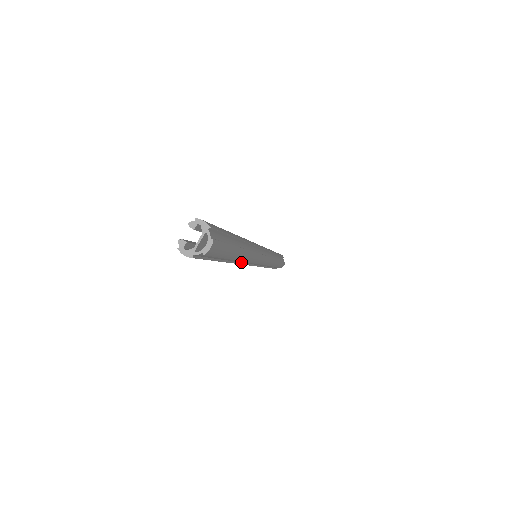
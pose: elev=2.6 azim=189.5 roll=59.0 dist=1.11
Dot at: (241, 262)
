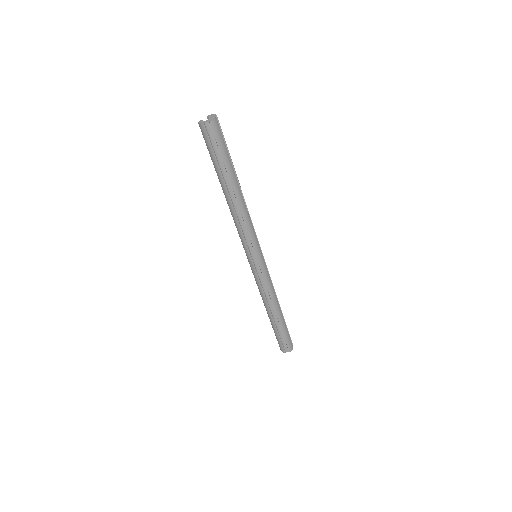
Dot at: (239, 221)
